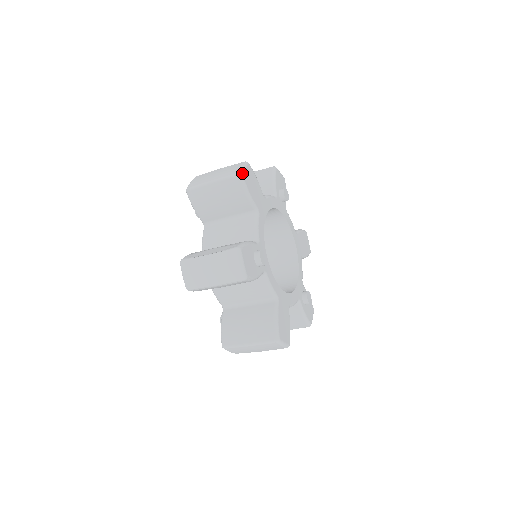
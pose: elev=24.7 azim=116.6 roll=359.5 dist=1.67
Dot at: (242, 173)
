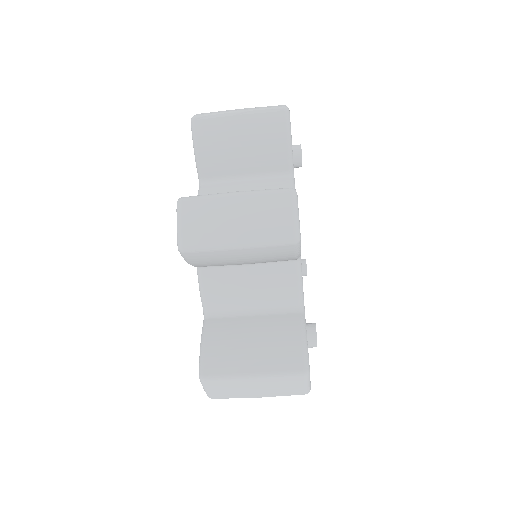
Dot at: occluded
